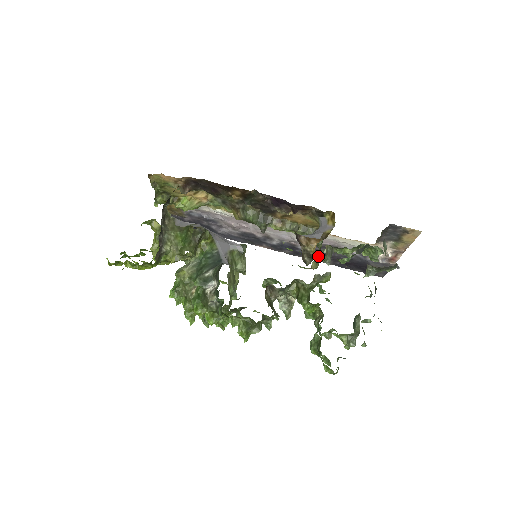
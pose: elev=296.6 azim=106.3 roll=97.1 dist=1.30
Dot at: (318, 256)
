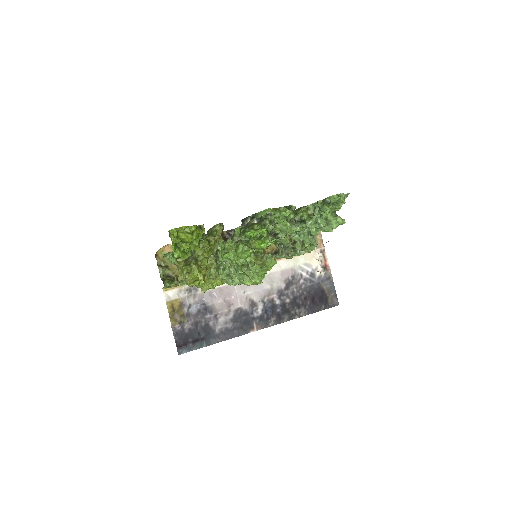
Dot at: occluded
